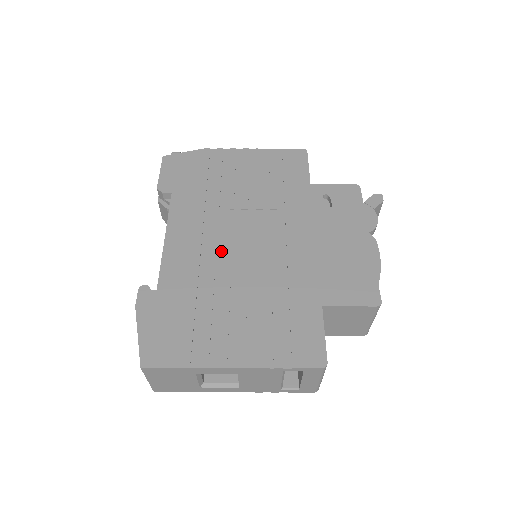
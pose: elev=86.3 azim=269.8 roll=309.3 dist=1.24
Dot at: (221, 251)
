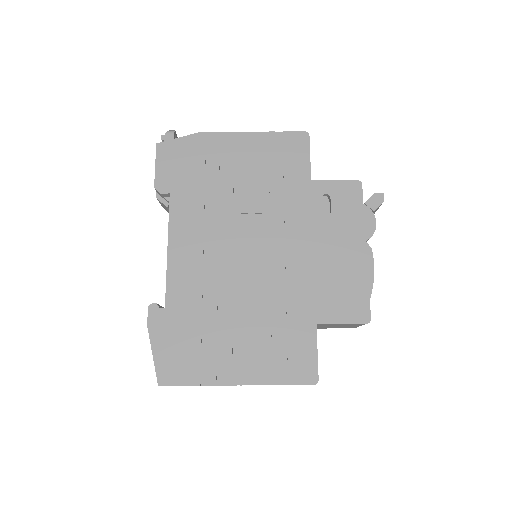
Dot at: (222, 264)
